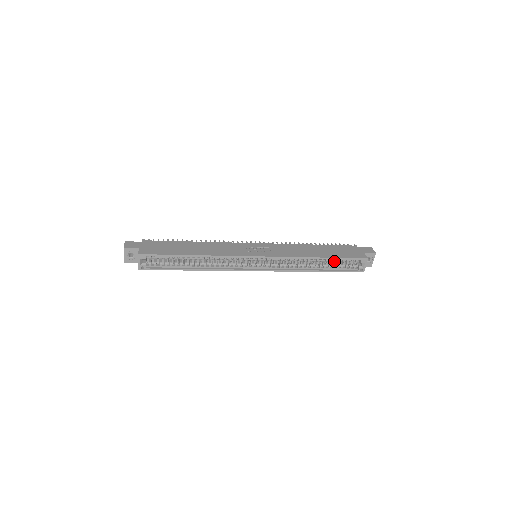
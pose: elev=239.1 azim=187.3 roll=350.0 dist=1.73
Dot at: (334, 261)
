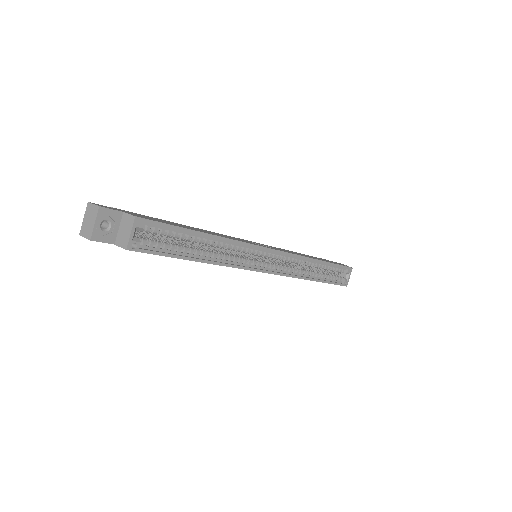
Dot at: (328, 268)
